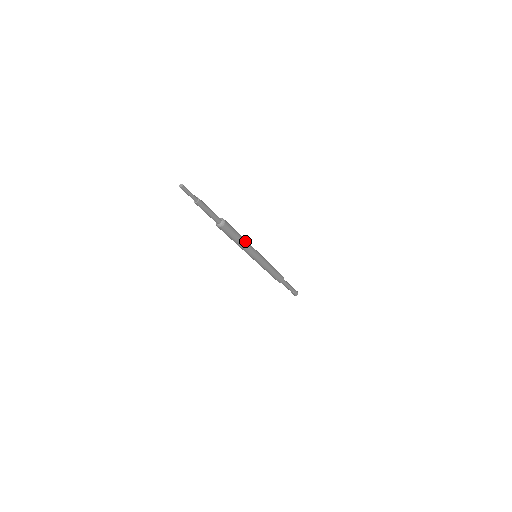
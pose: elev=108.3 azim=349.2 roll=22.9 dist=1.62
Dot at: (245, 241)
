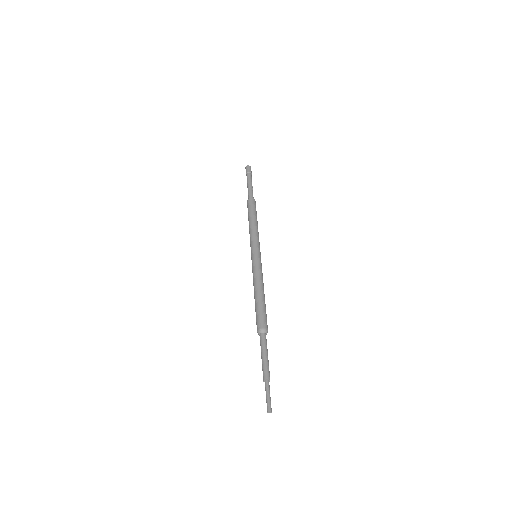
Dot at: occluded
